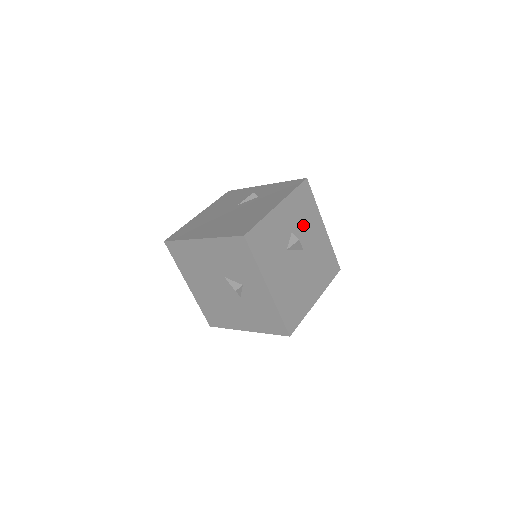
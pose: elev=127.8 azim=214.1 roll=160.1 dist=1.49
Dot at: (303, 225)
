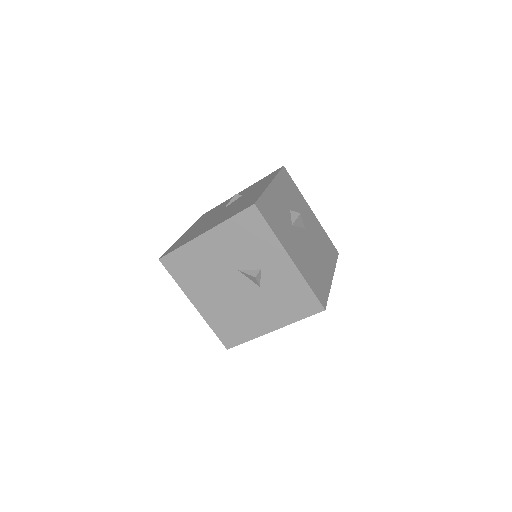
Dot at: (296, 206)
